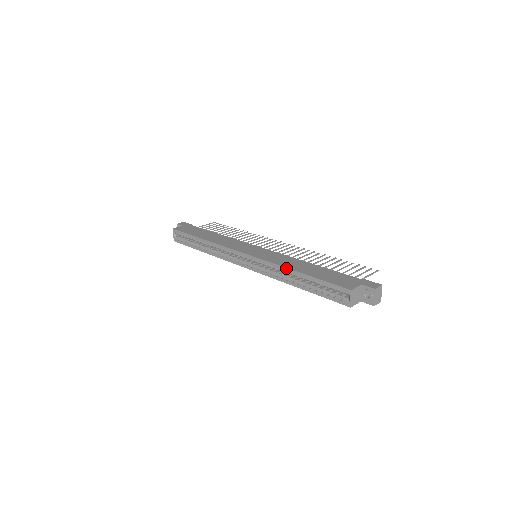
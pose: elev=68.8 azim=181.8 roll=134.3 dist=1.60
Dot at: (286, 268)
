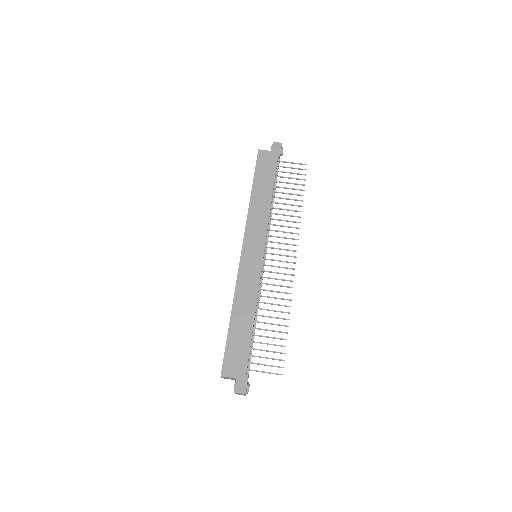
Dot at: (233, 303)
